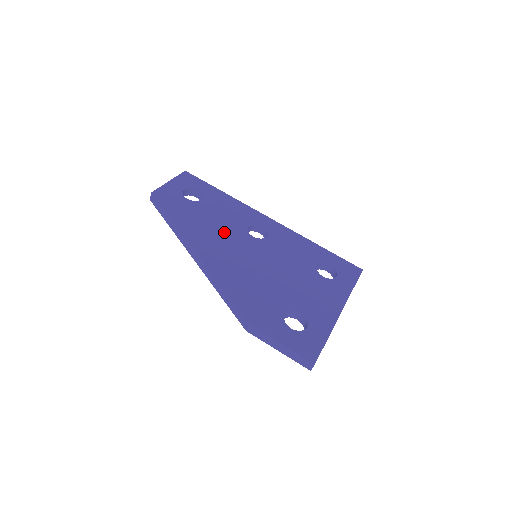
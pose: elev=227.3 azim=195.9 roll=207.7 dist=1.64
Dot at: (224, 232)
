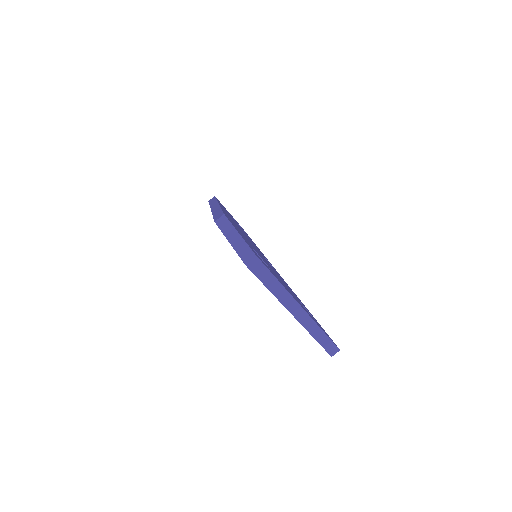
Dot at: occluded
